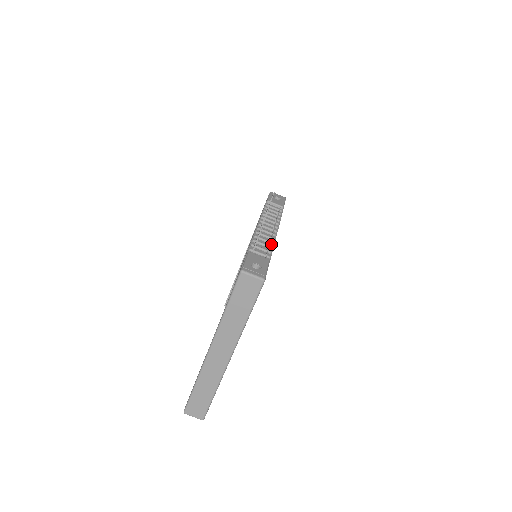
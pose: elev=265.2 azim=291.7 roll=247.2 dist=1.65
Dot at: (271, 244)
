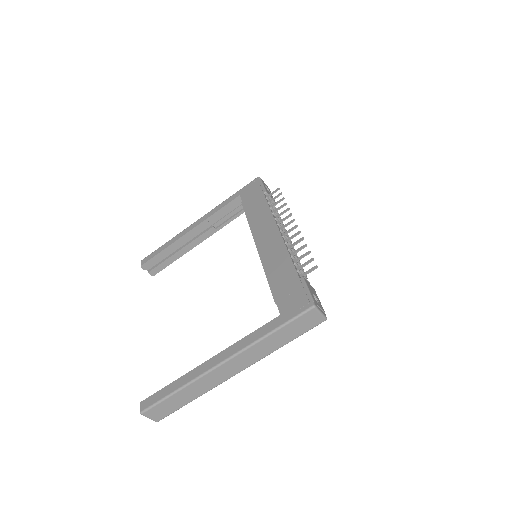
Dot at: occluded
